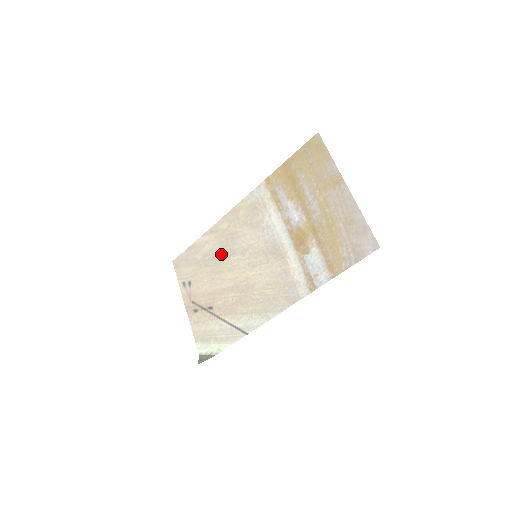
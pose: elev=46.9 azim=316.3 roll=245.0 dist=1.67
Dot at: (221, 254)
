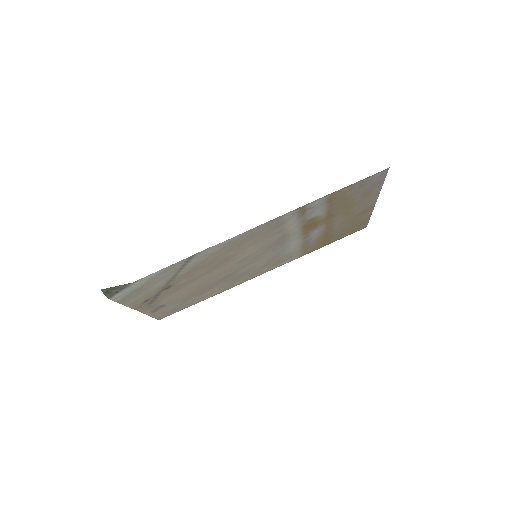
Dot at: (219, 282)
